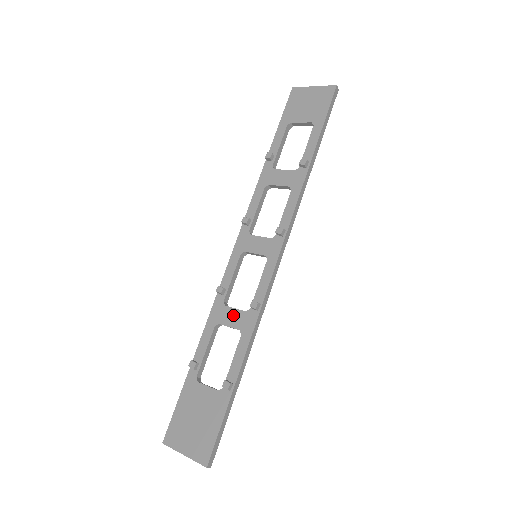
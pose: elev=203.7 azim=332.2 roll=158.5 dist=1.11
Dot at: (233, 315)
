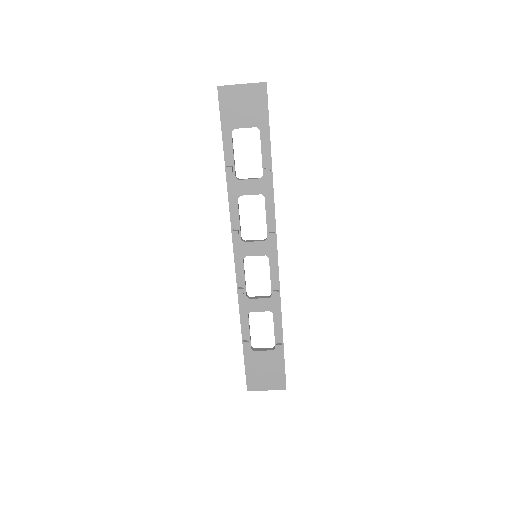
Dot at: (260, 303)
